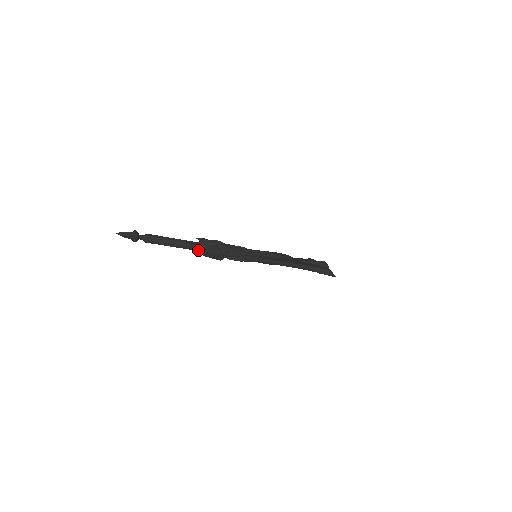
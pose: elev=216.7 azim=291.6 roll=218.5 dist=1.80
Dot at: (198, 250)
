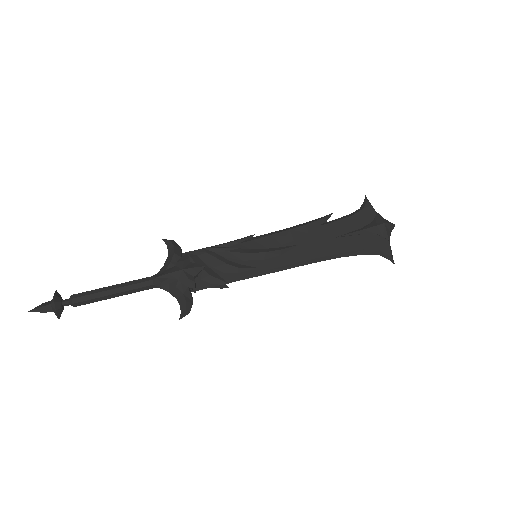
Dot at: (157, 287)
